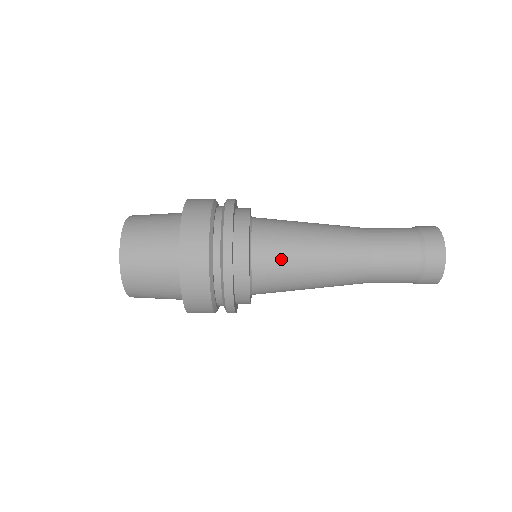
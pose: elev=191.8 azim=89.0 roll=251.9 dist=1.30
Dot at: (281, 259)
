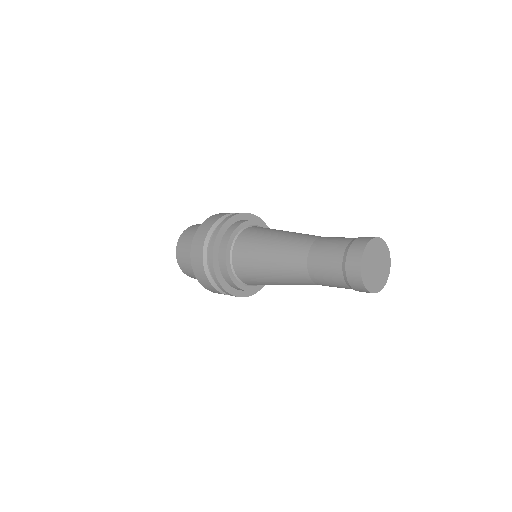
Dot at: (254, 278)
